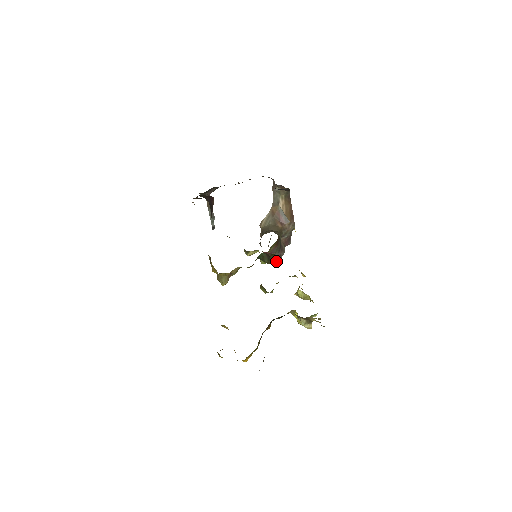
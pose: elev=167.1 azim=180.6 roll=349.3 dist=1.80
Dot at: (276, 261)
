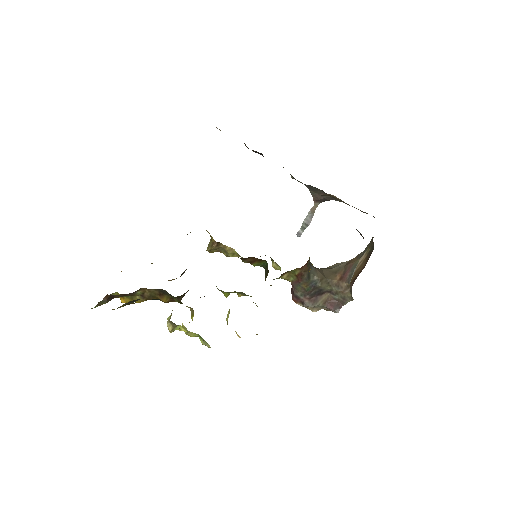
Dot at: (265, 279)
